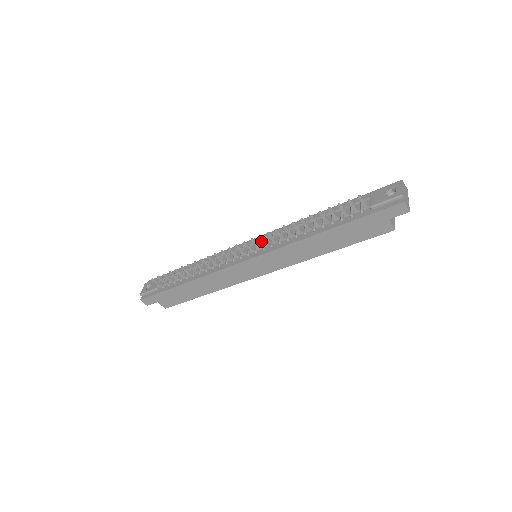
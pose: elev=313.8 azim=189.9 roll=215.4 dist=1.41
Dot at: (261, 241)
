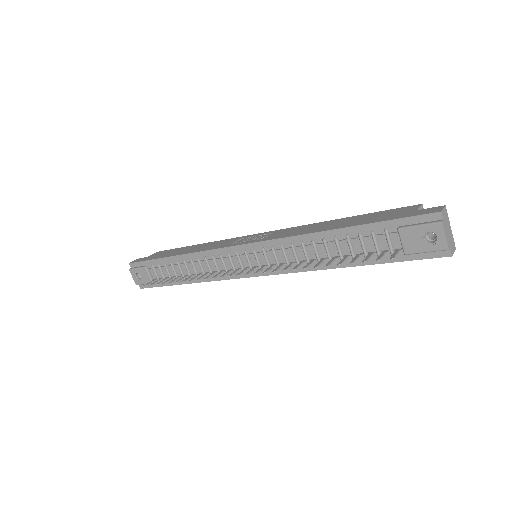
Dot at: (259, 253)
